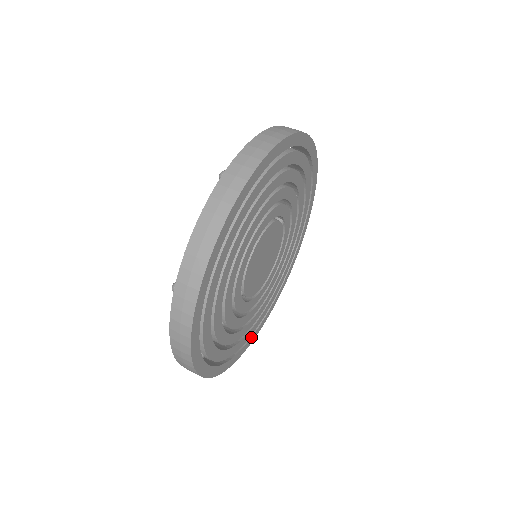
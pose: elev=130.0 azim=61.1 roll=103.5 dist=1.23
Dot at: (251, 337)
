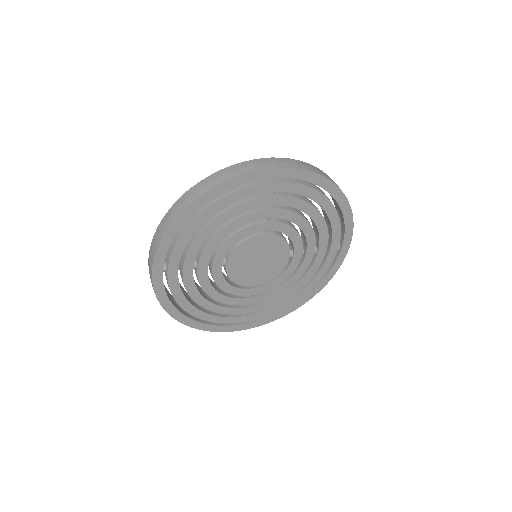
Dot at: (208, 324)
